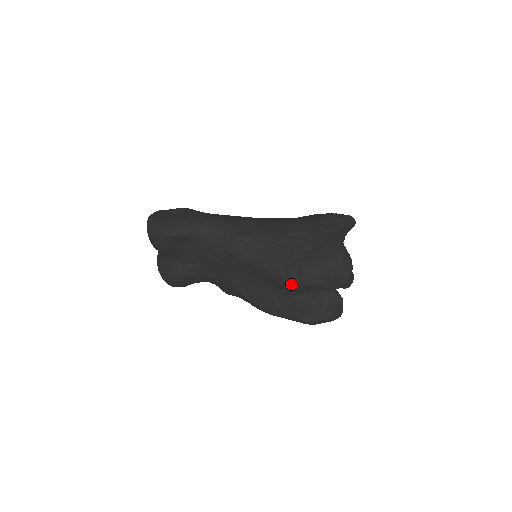
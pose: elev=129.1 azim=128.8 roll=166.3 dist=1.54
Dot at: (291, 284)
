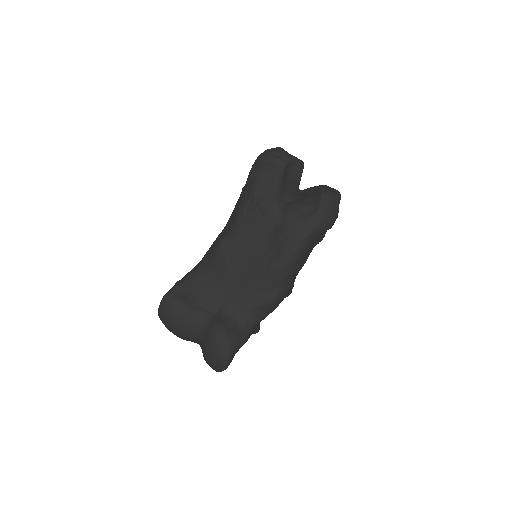
Dot at: (255, 190)
